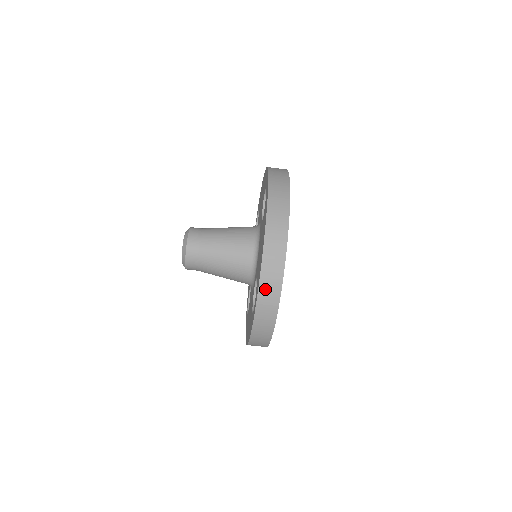
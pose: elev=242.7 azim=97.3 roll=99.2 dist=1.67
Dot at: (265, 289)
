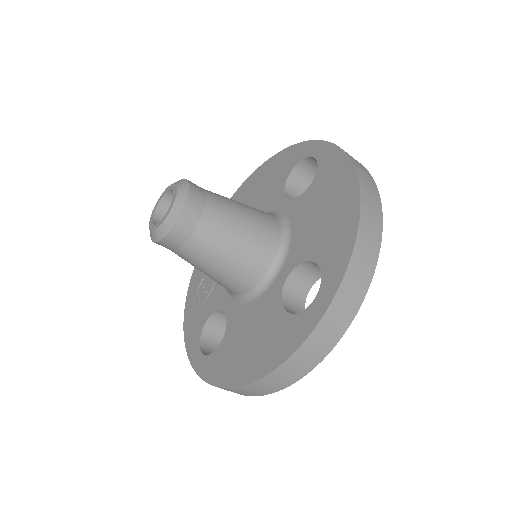
Dot at: (359, 258)
